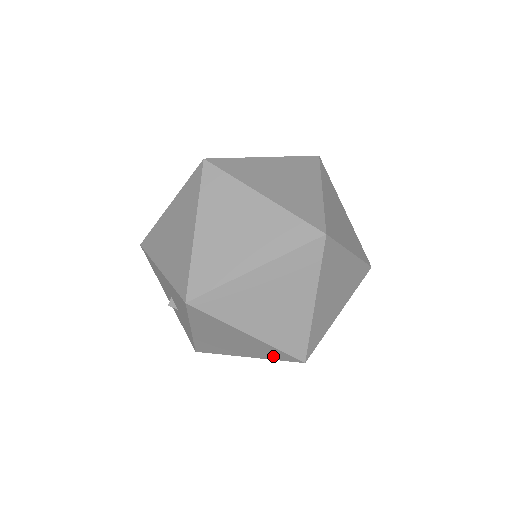
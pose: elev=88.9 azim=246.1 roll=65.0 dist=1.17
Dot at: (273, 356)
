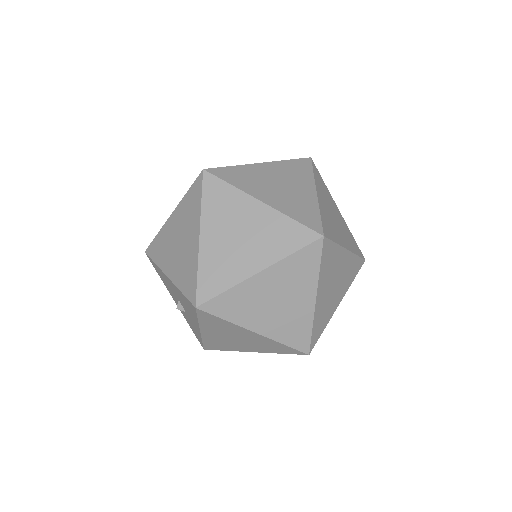
Dot at: (279, 350)
